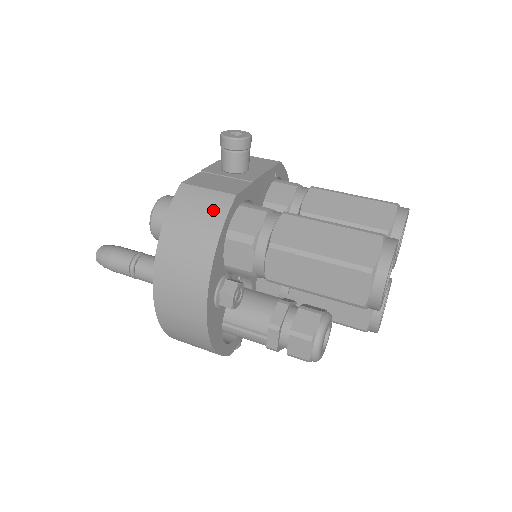
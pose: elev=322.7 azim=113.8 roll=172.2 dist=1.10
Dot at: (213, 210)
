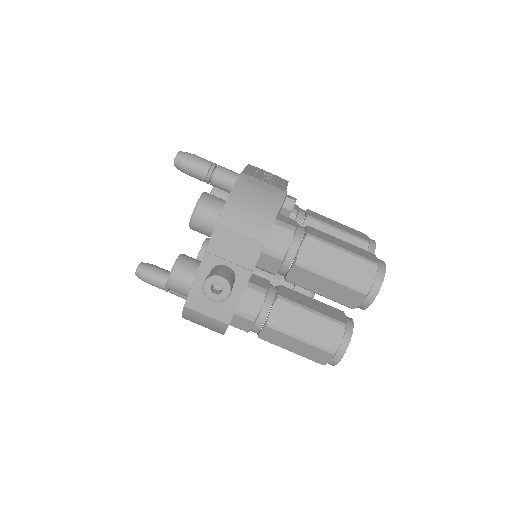
Dot at: (215, 327)
